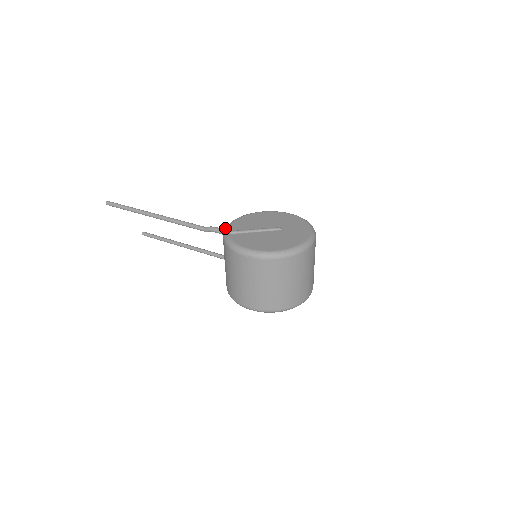
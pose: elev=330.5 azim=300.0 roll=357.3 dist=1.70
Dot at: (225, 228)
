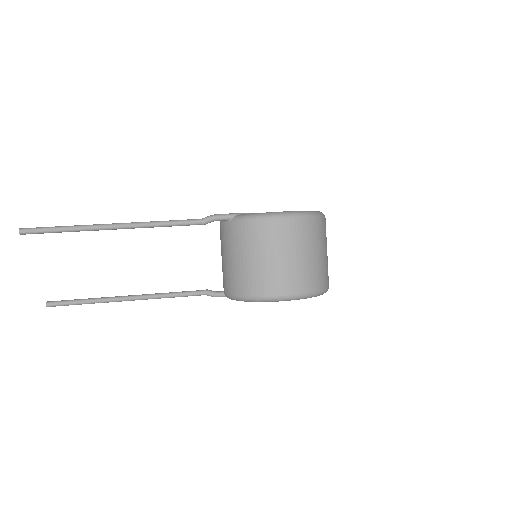
Dot at: occluded
